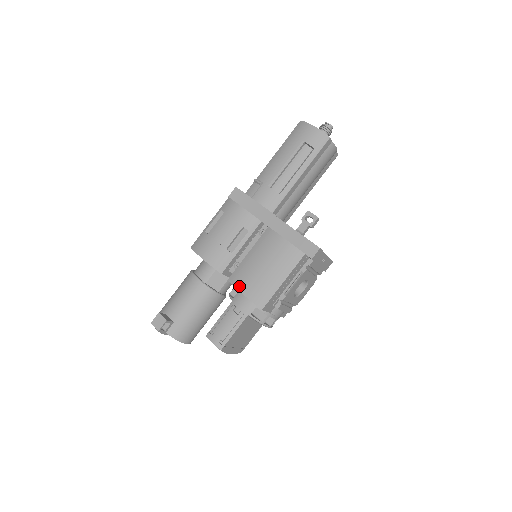
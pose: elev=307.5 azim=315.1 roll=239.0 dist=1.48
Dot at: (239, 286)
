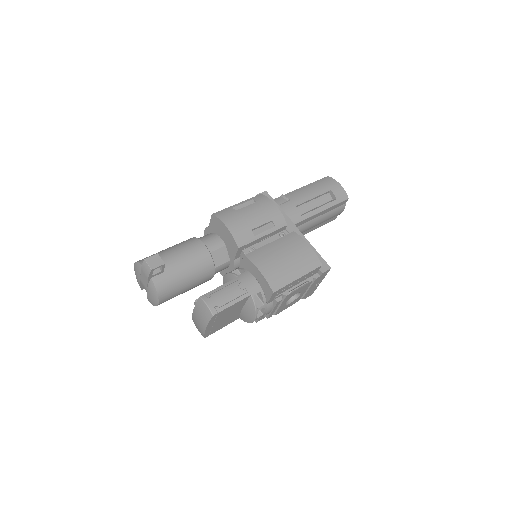
Dot at: (258, 264)
